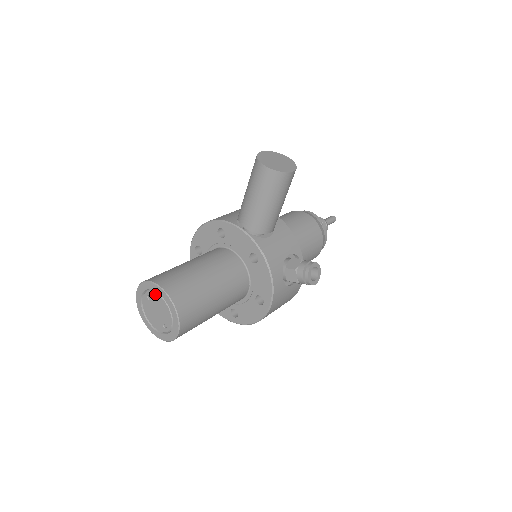
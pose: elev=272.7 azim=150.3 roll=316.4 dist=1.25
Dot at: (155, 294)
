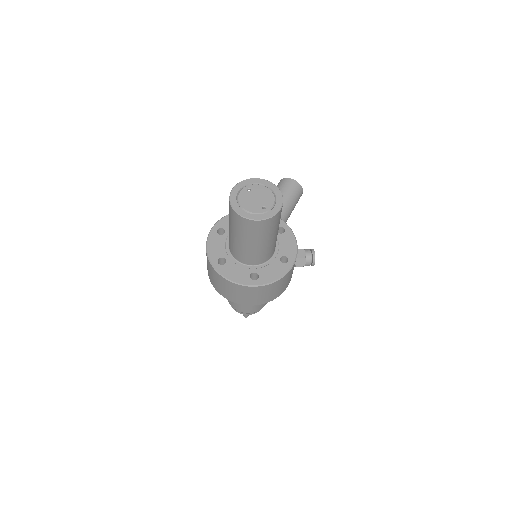
Dot at: (259, 185)
